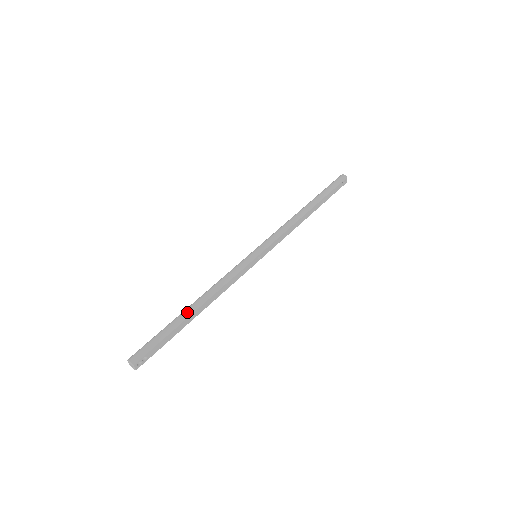
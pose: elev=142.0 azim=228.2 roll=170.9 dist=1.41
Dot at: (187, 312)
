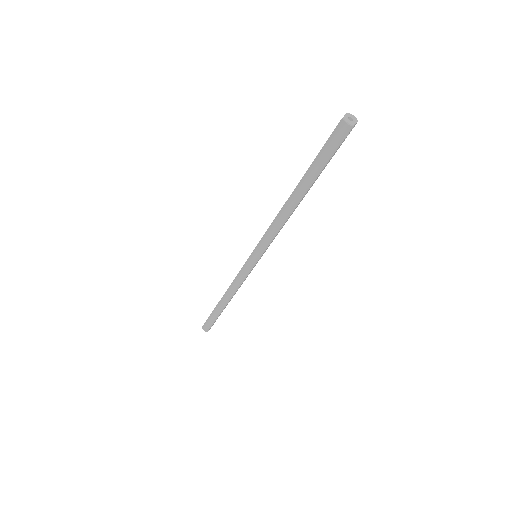
Dot at: (221, 307)
